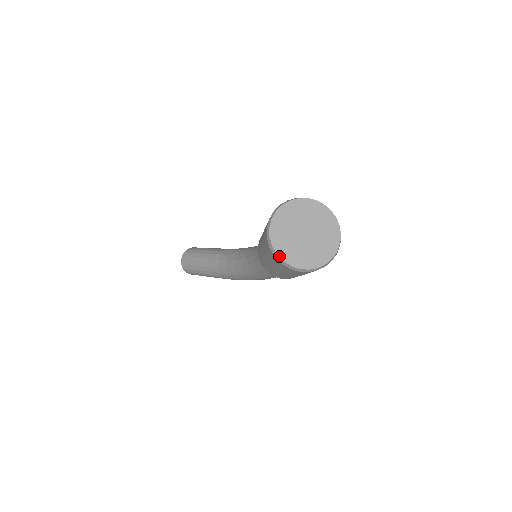
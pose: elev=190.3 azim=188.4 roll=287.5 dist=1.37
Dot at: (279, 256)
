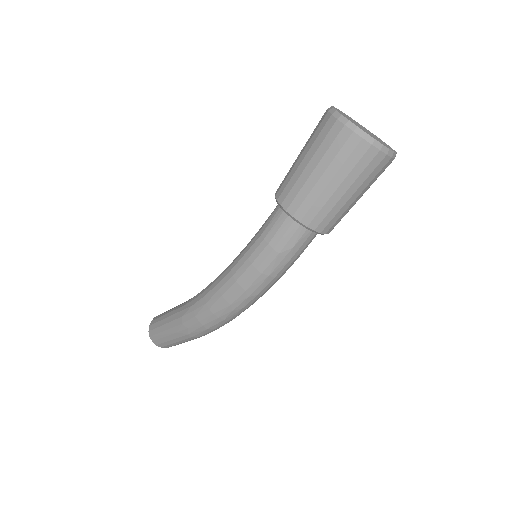
Dot at: (333, 106)
